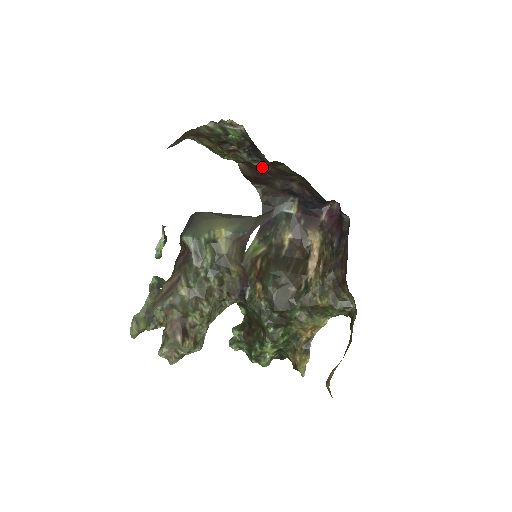
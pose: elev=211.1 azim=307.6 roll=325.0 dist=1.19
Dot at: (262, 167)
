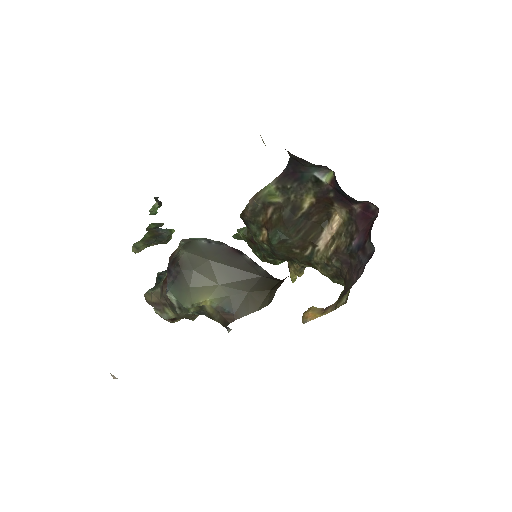
Dot at: occluded
